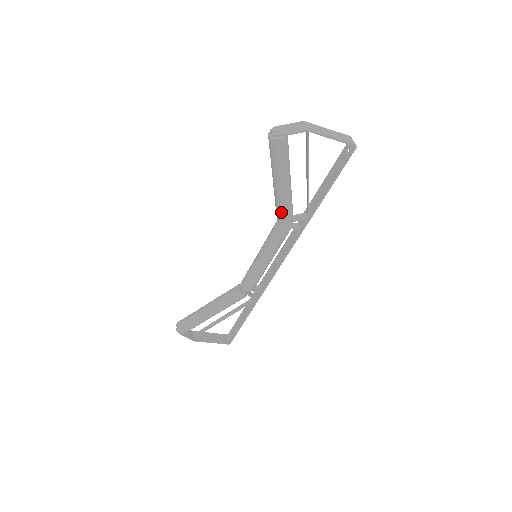
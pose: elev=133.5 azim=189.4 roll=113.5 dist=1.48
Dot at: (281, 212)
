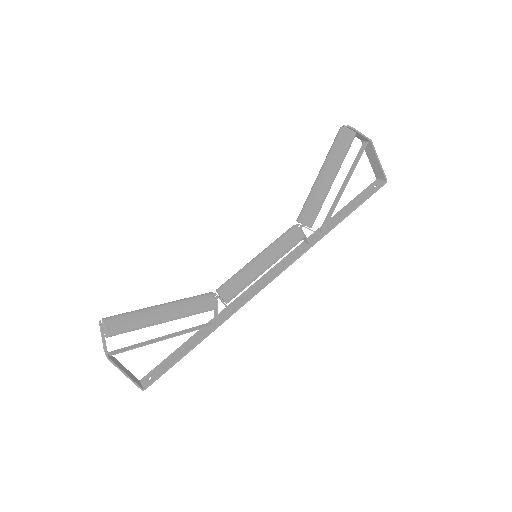
Dot at: (312, 209)
